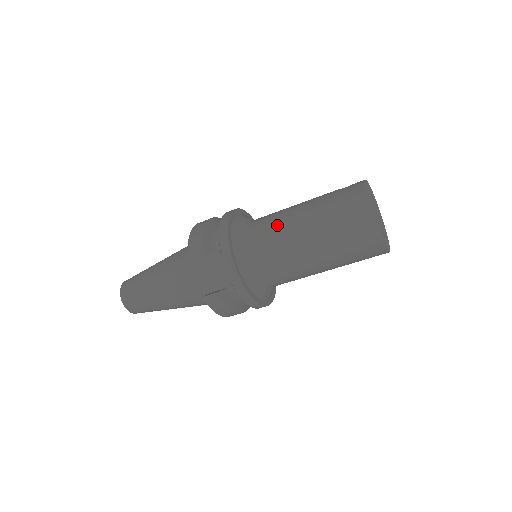
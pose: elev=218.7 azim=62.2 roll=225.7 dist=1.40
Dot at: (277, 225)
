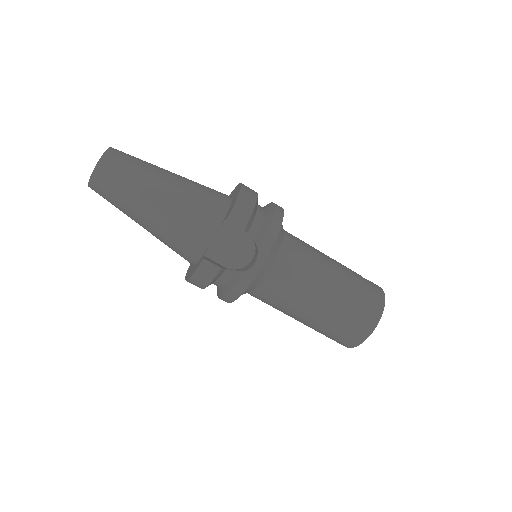
Dot at: (311, 262)
